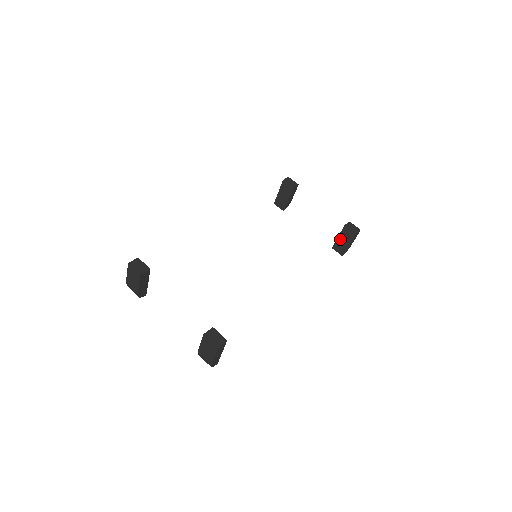
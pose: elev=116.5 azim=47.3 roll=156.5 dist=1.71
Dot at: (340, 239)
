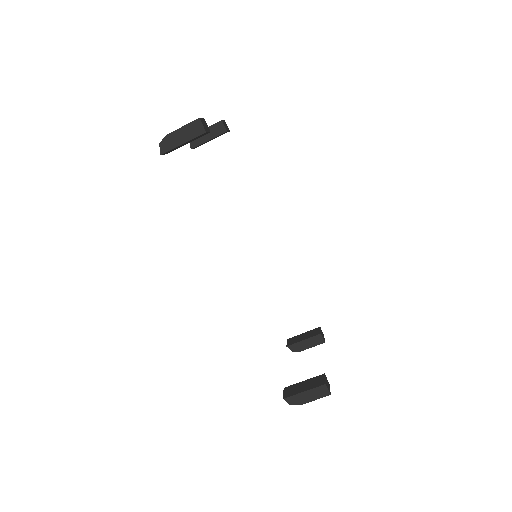
Dot at: (303, 383)
